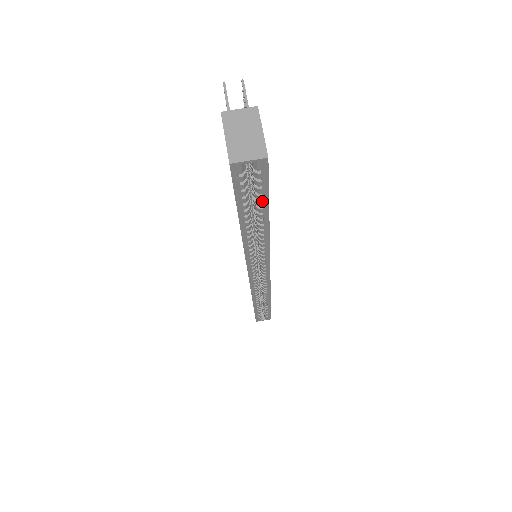
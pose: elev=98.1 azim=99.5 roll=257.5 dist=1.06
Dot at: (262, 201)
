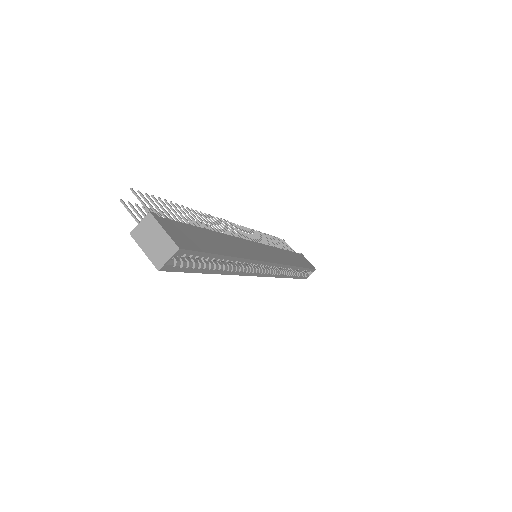
Dot at: (209, 257)
